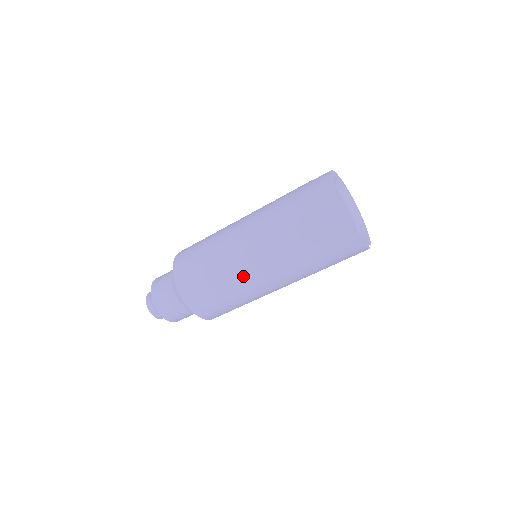
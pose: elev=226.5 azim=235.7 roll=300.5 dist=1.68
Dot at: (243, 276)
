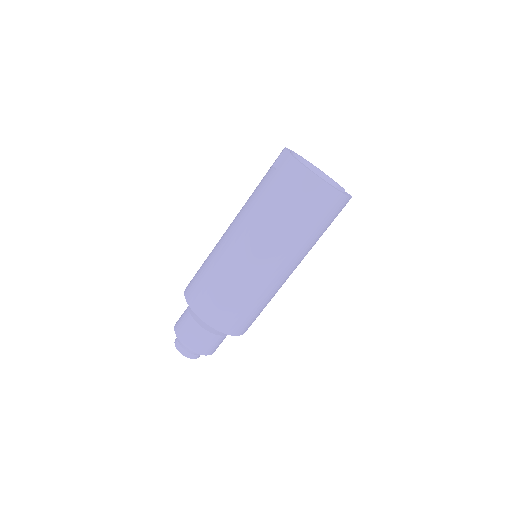
Dot at: (266, 282)
